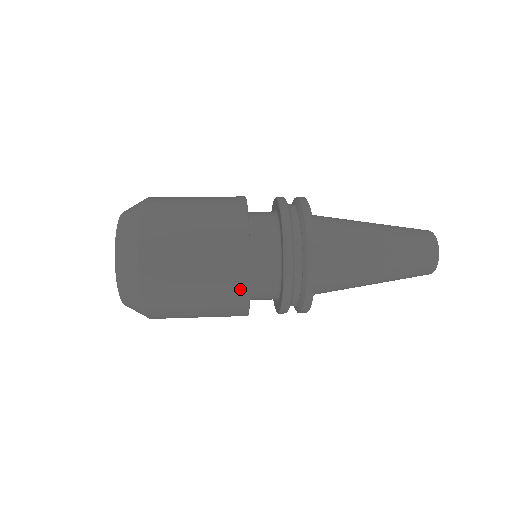
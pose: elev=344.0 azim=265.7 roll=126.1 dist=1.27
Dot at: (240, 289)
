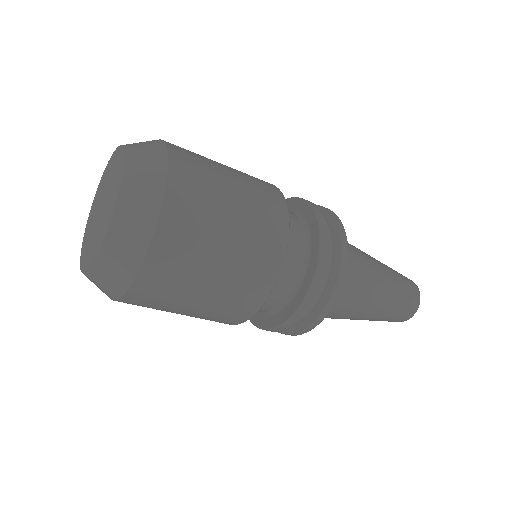
Dot at: (266, 280)
